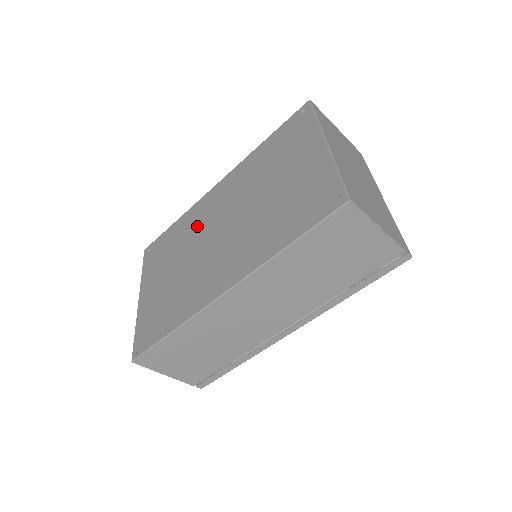
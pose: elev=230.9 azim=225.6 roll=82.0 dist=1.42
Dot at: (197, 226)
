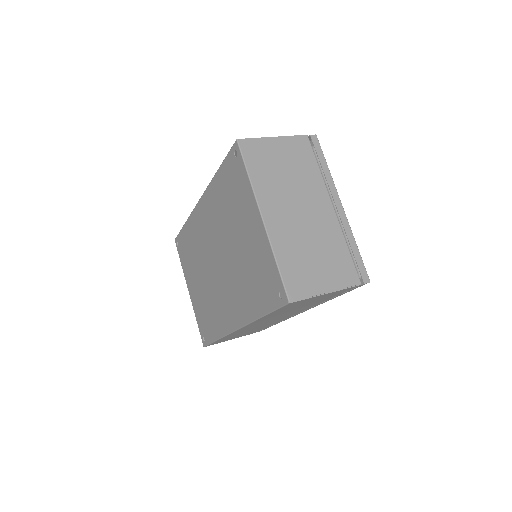
Dot at: (200, 244)
